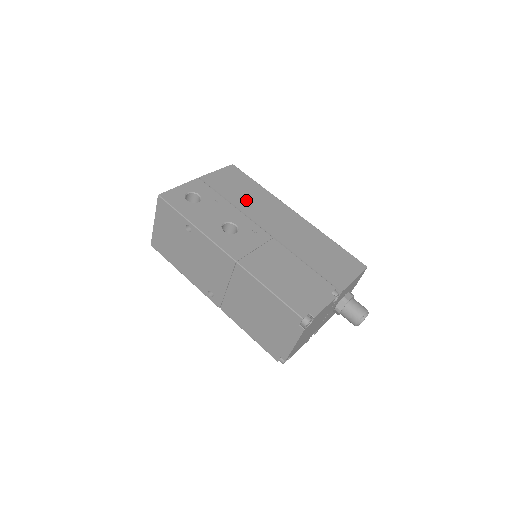
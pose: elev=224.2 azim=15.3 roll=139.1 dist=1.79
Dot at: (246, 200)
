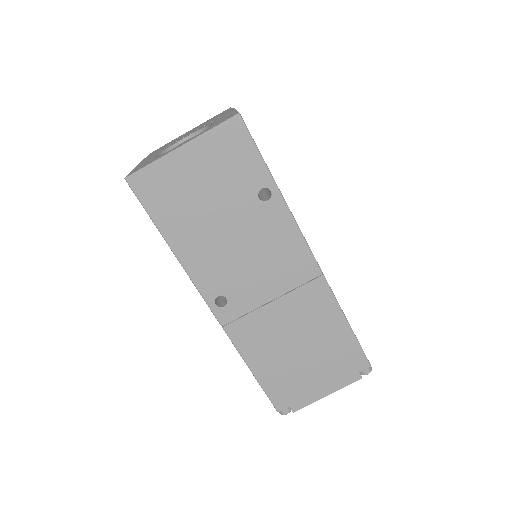
Dot at: occluded
